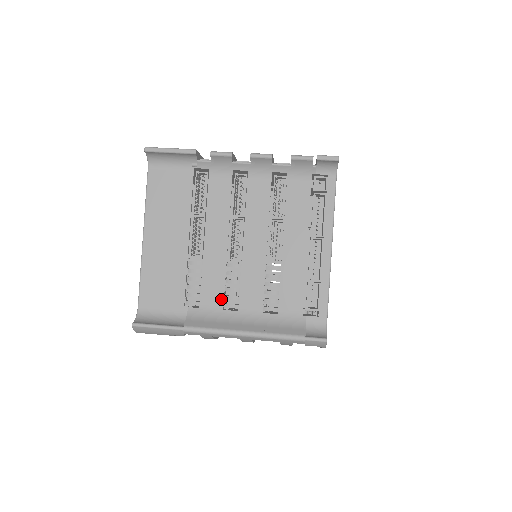
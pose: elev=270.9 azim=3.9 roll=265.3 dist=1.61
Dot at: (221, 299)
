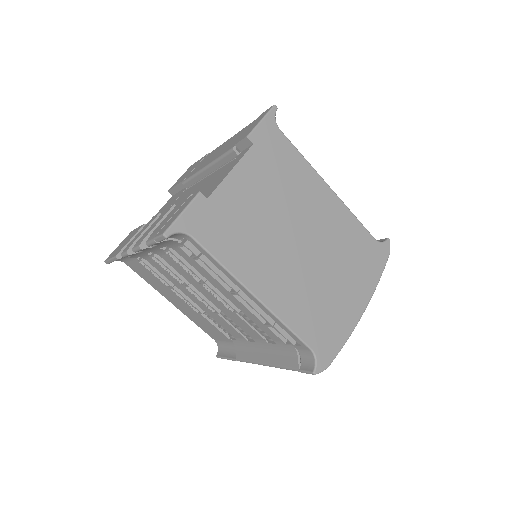
Dot at: (239, 335)
